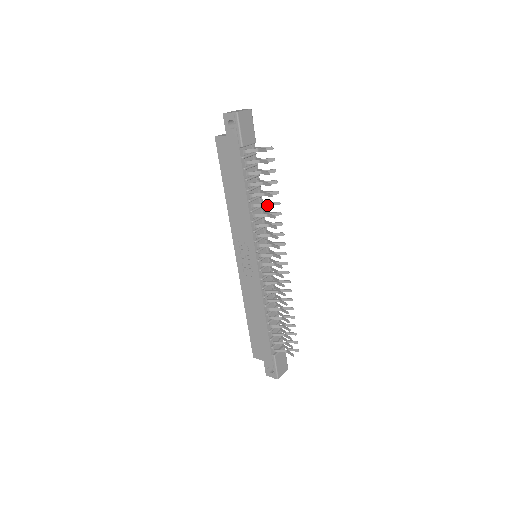
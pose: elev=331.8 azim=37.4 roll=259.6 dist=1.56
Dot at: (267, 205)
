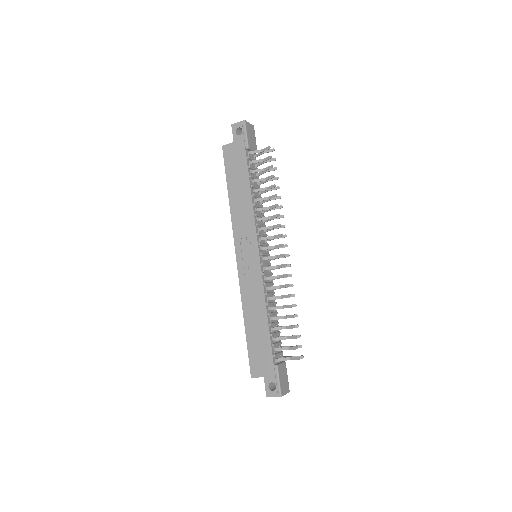
Dot at: (269, 197)
